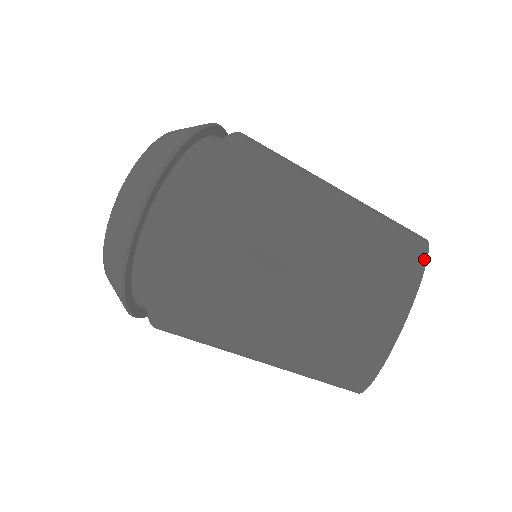
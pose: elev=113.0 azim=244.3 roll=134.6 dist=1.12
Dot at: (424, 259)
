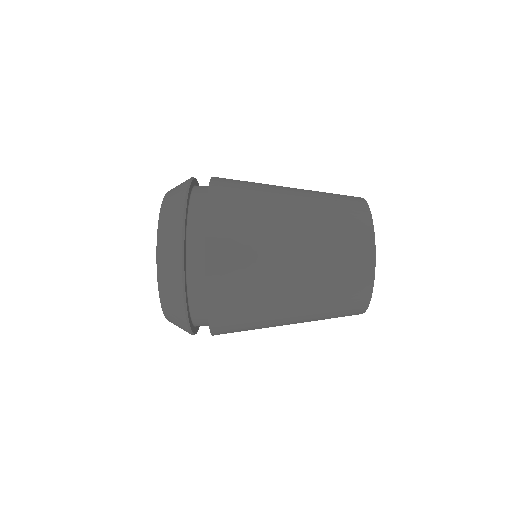
Dot at: (372, 278)
